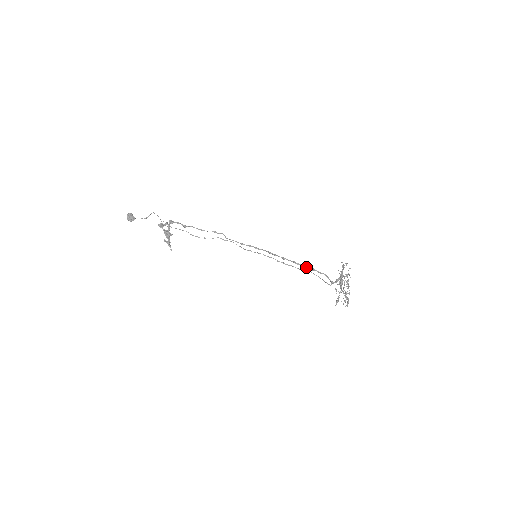
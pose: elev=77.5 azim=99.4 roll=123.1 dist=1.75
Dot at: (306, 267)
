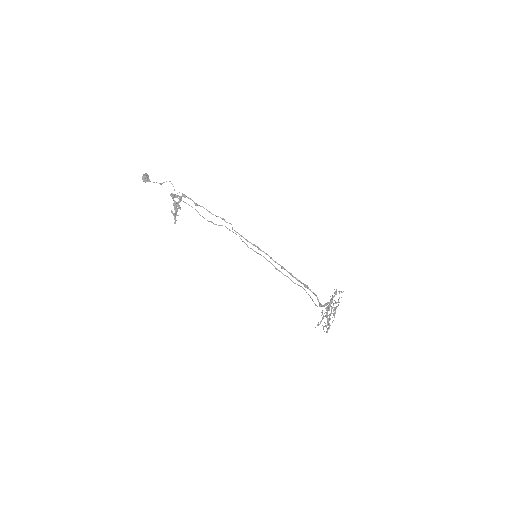
Dot at: (301, 283)
